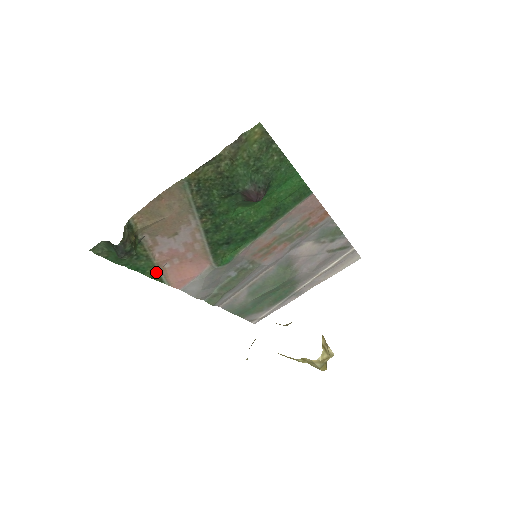
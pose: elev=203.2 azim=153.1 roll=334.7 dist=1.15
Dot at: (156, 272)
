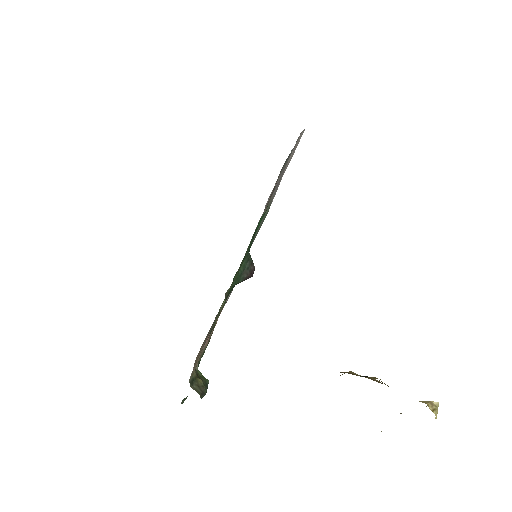
Dot at: (208, 342)
